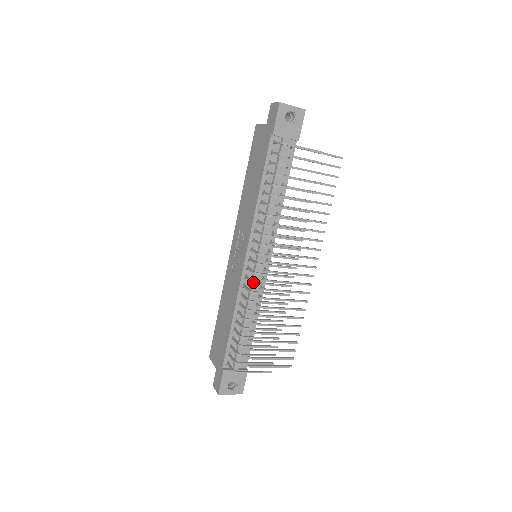
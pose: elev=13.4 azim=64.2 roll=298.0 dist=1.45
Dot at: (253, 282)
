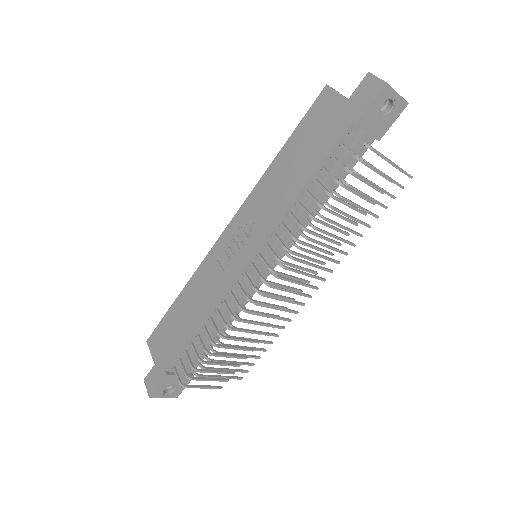
Dot at: (248, 299)
